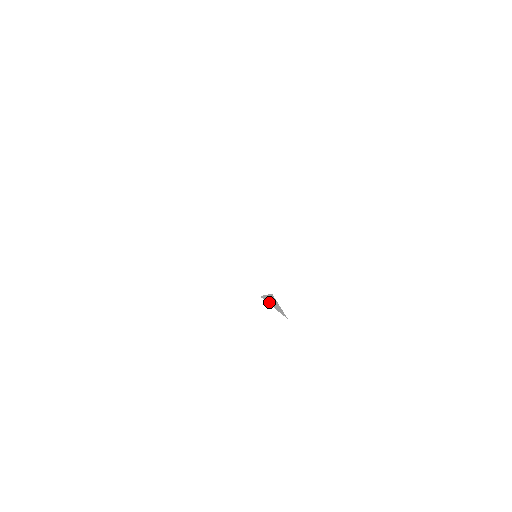
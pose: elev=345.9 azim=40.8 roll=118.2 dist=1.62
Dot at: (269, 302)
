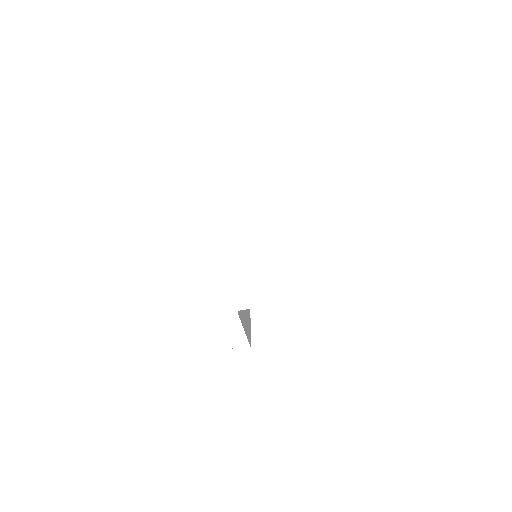
Dot at: (242, 320)
